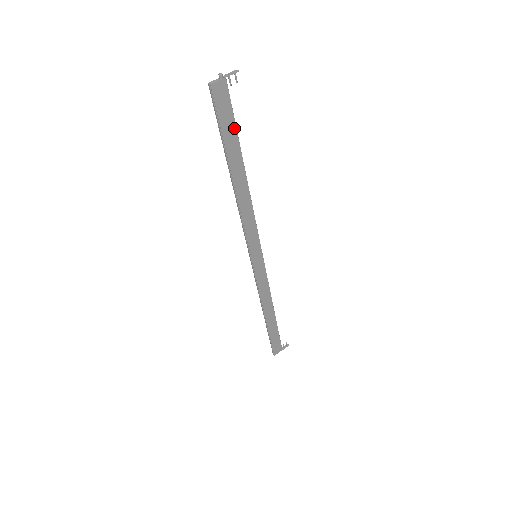
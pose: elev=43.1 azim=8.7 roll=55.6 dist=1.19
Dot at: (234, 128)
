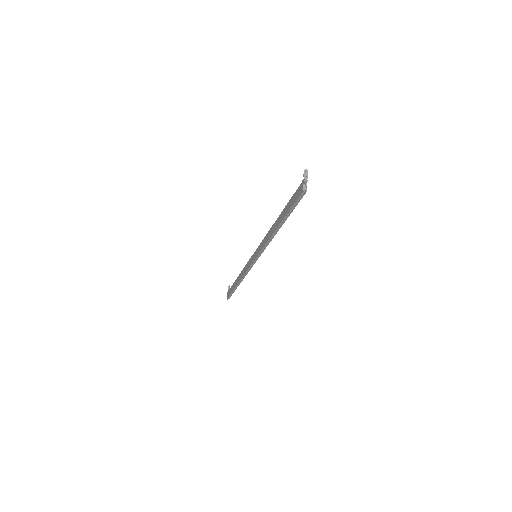
Dot at: occluded
